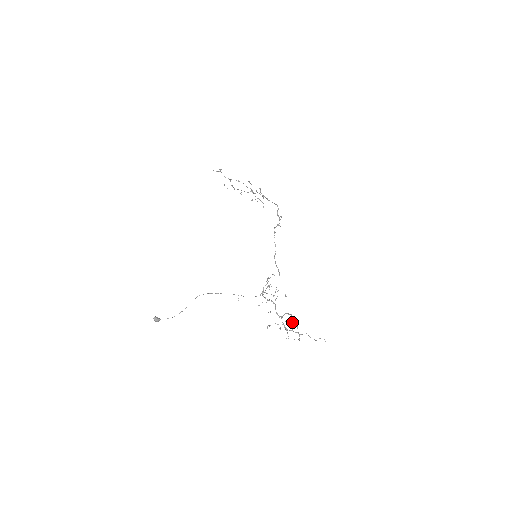
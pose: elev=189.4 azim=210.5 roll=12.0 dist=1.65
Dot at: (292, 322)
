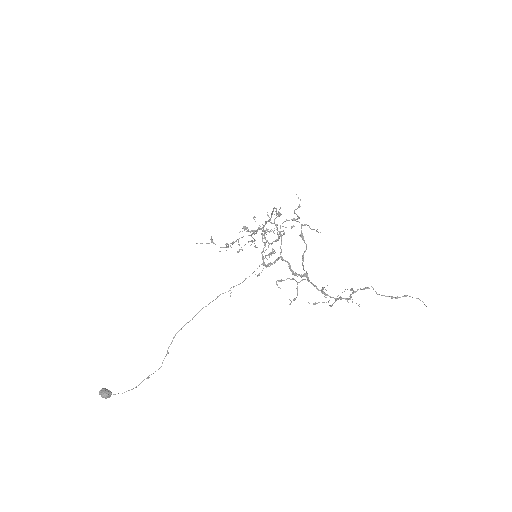
Dot at: (298, 218)
